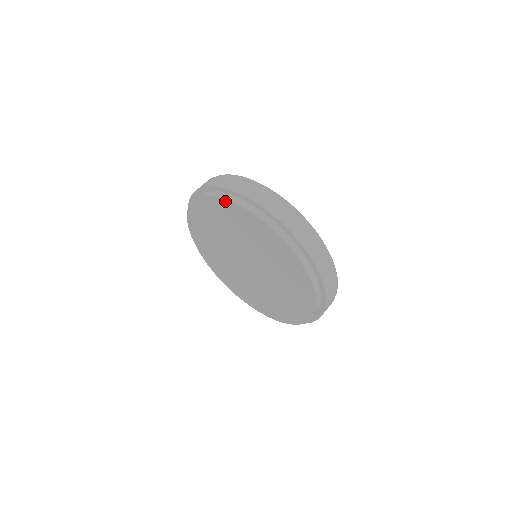
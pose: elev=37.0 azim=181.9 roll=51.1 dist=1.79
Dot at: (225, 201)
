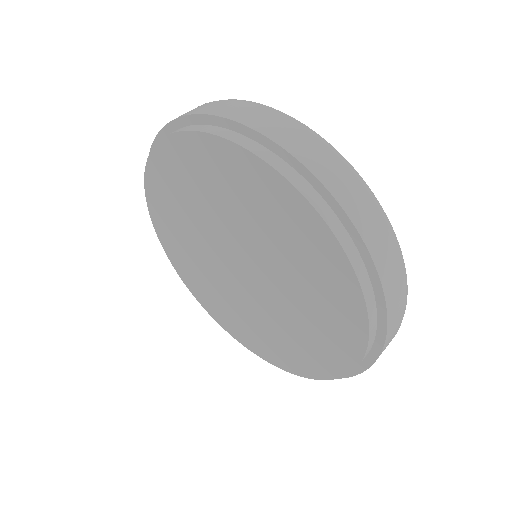
Dot at: (220, 142)
